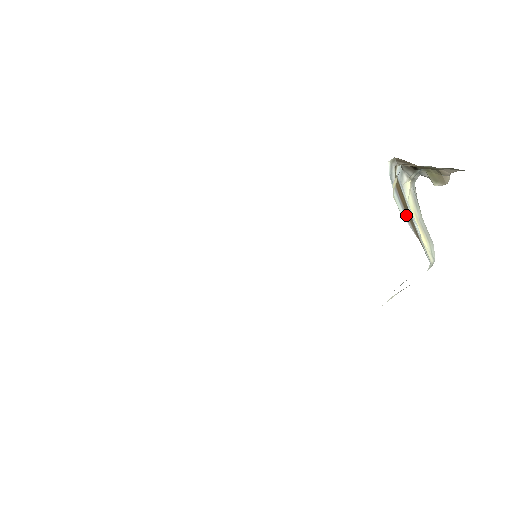
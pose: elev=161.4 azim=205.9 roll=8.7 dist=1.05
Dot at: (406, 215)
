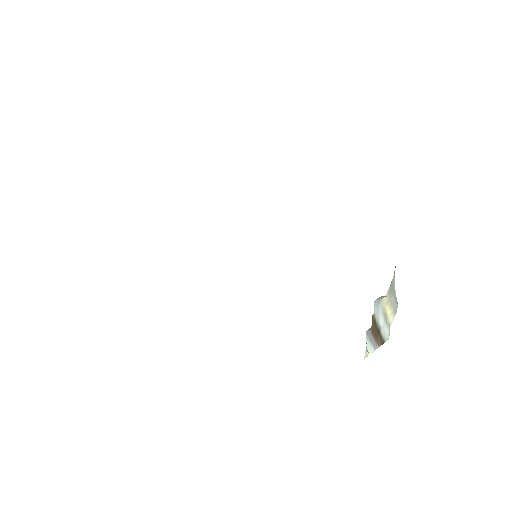
Dot at: (374, 343)
